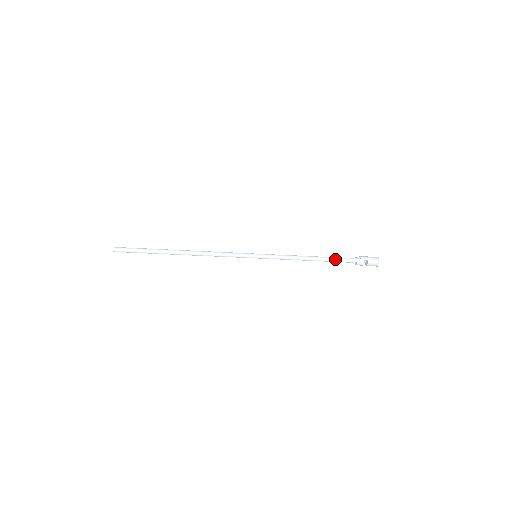
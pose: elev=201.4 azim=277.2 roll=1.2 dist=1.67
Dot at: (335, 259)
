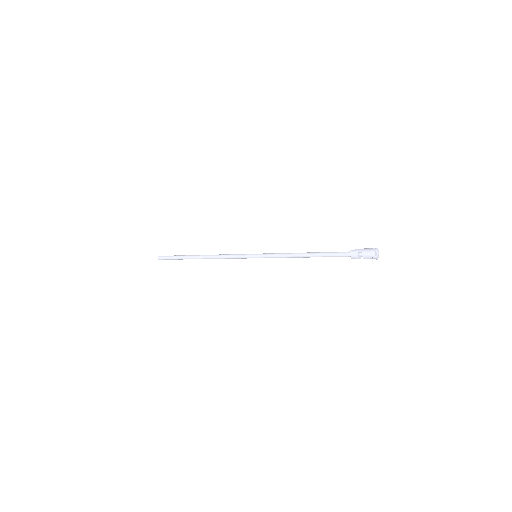
Dot at: (328, 254)
